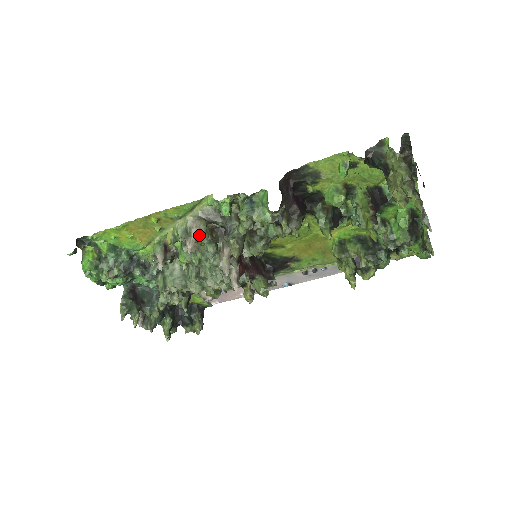
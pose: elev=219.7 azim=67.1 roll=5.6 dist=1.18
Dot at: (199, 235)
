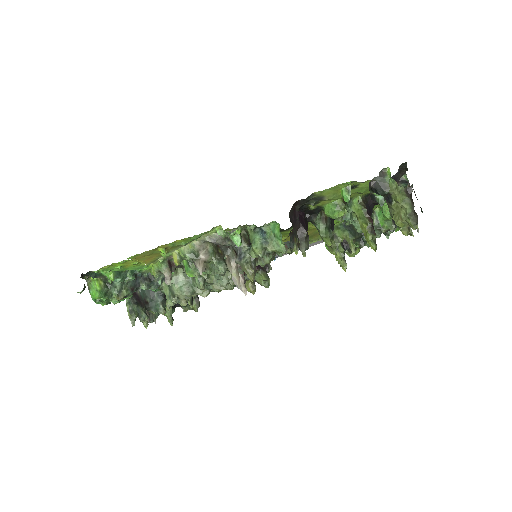
Dot at: (207, 256)
